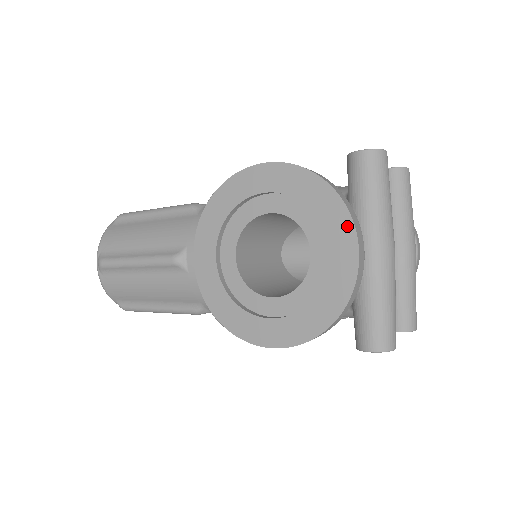
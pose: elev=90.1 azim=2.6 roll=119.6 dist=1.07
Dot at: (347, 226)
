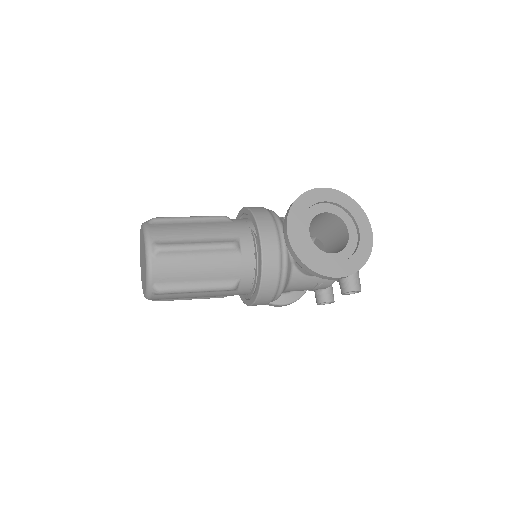
Dot at: (366, 219)
